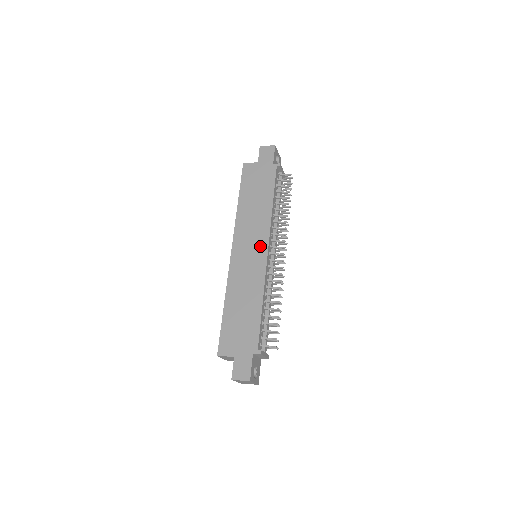
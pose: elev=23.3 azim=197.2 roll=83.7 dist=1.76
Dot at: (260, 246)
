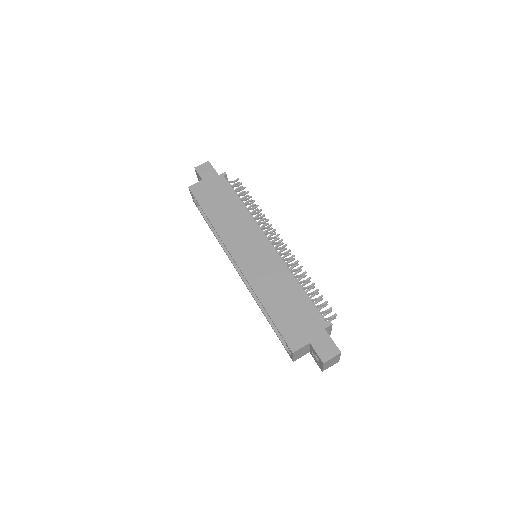
Dot at: (259, 241)
